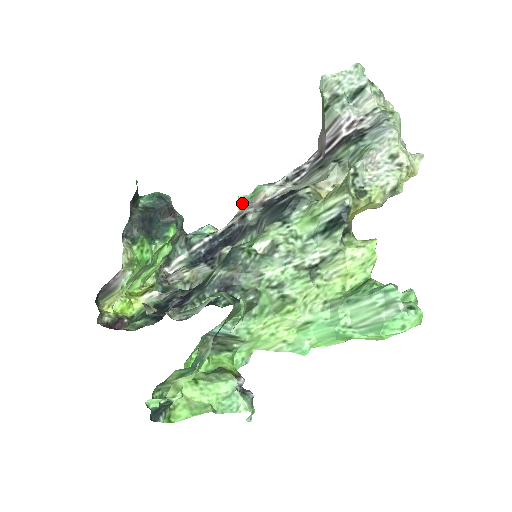
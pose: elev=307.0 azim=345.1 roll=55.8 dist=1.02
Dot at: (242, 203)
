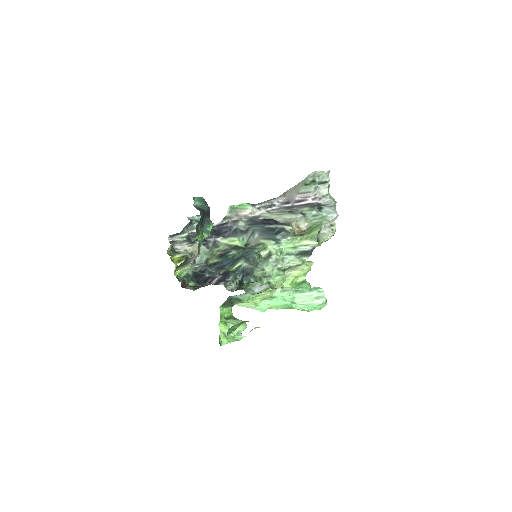
Dot at: (231, 210)
